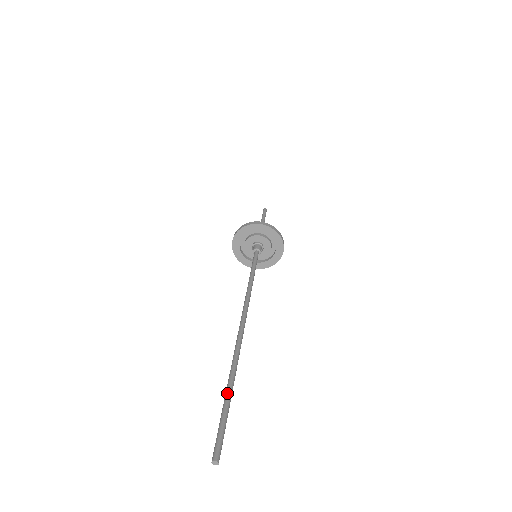
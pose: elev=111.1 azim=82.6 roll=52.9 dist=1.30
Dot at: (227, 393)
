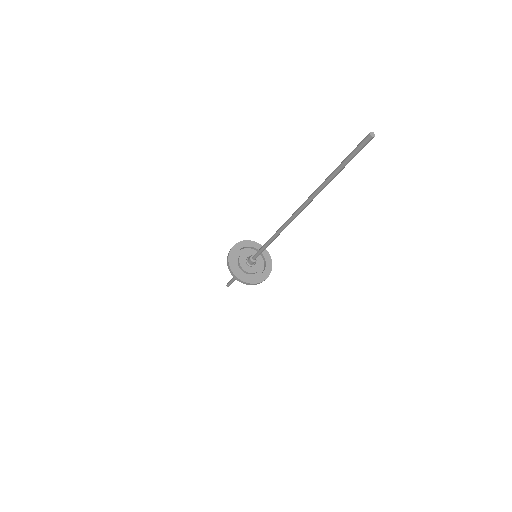
Dot at: (334, 170)
